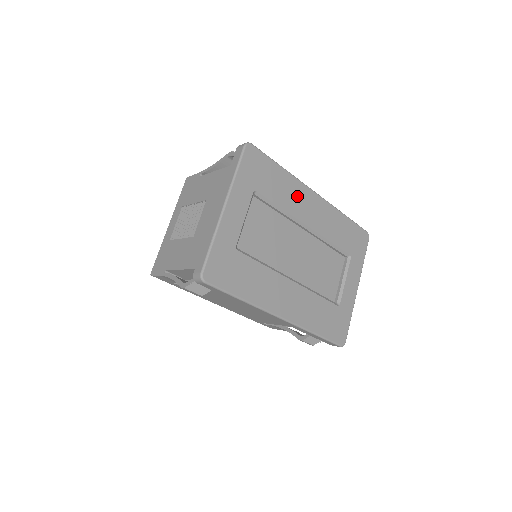
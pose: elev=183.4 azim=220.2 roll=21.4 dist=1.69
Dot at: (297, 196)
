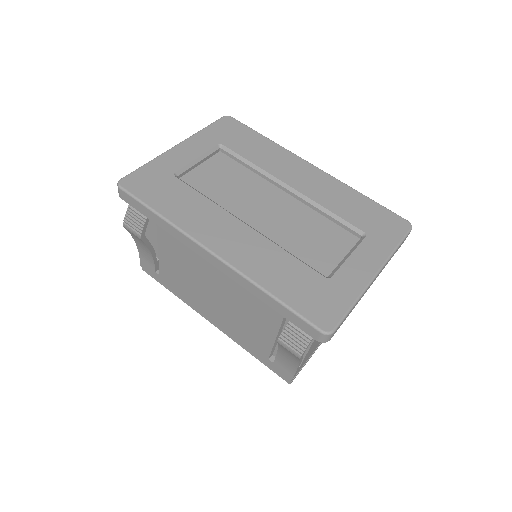
Dot at: (281, 160)
